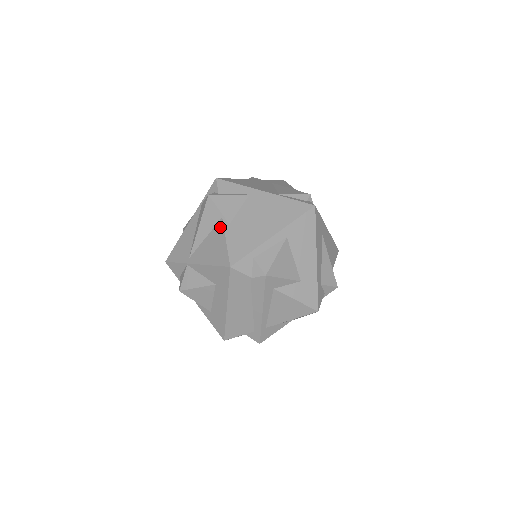
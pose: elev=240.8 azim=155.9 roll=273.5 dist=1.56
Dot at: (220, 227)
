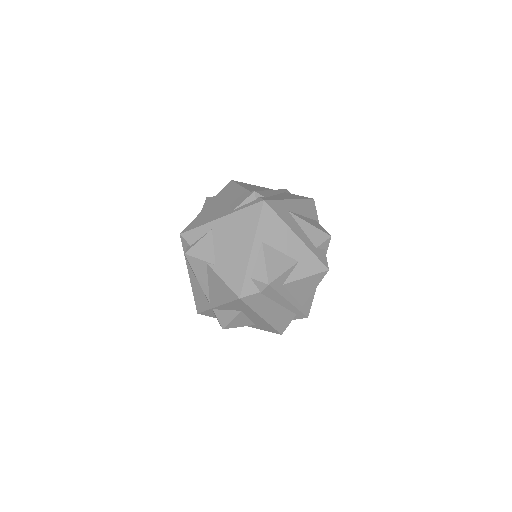
Dot at: (211, 272)
